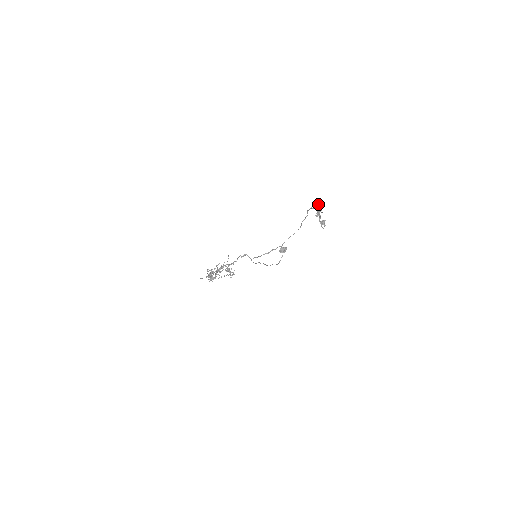
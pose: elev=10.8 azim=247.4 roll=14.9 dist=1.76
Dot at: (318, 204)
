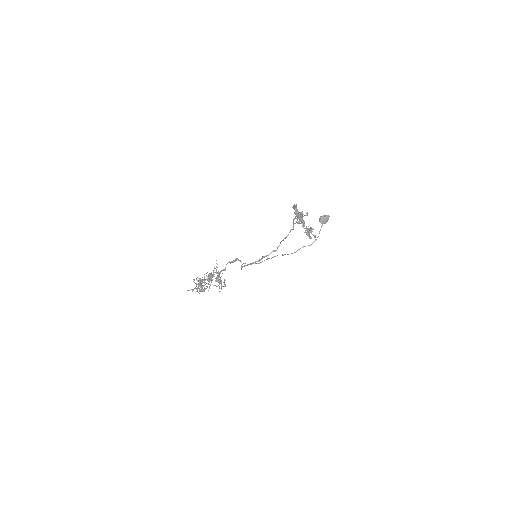
Dot at: (294, 207)
